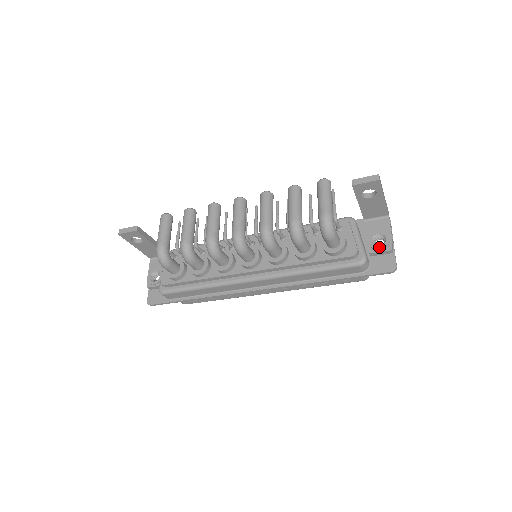
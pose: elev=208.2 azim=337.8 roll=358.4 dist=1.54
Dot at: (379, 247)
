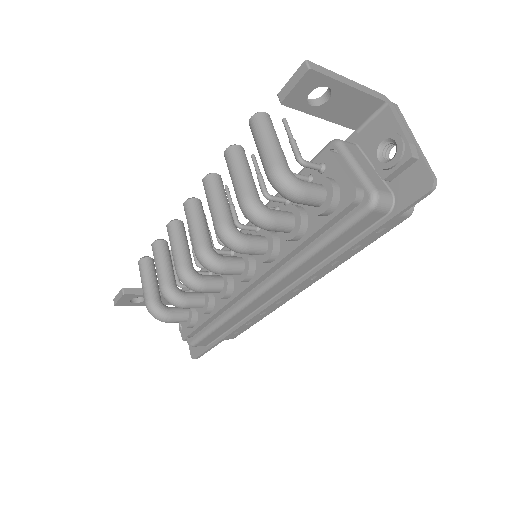
Dot at: (391, 163)
